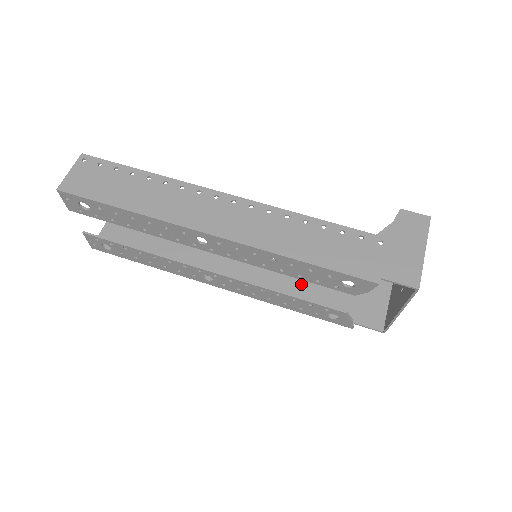
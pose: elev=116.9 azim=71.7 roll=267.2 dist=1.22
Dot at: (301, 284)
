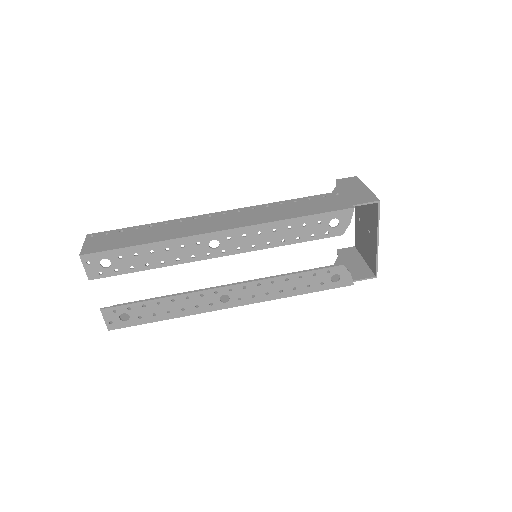
Dot at: occluded
